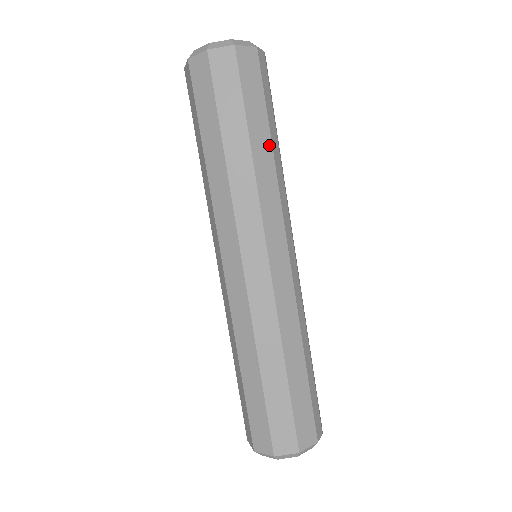
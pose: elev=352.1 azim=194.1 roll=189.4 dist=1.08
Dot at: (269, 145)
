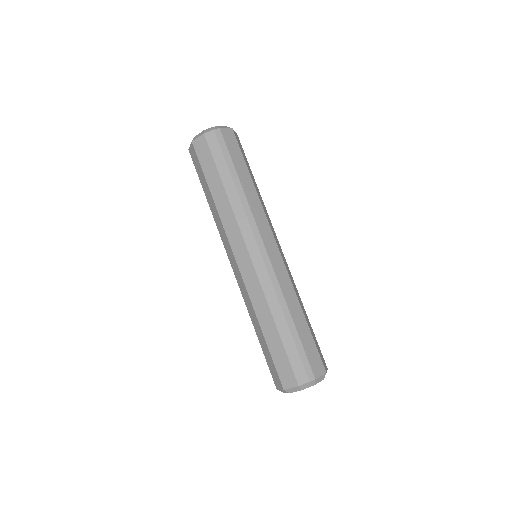
Dot at: (223, 190)
